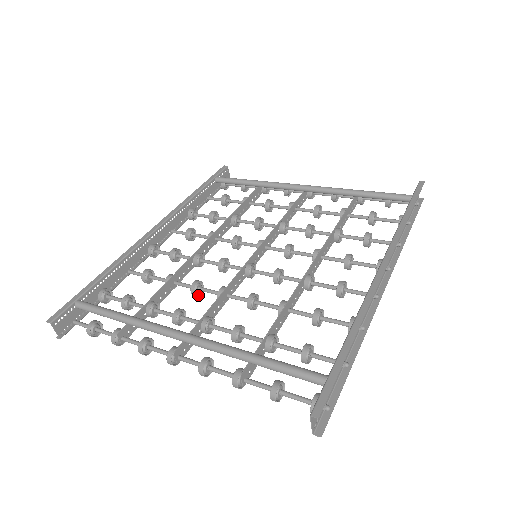
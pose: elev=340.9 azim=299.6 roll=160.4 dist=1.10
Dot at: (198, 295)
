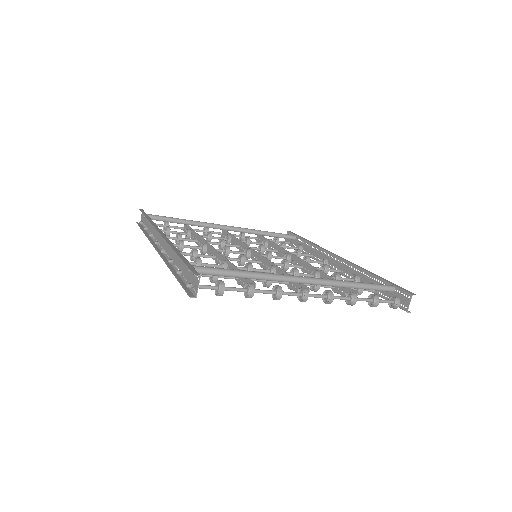
Dot at: occluded
